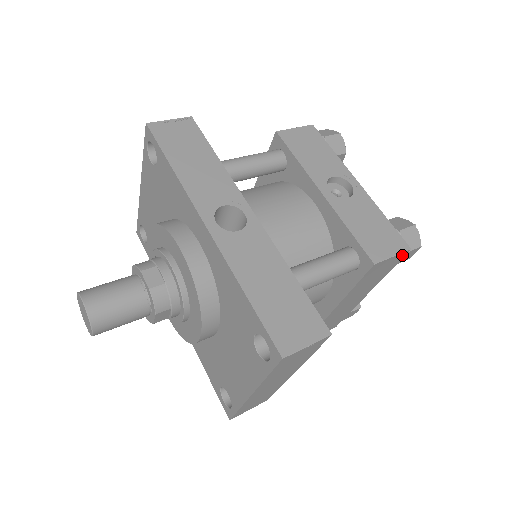
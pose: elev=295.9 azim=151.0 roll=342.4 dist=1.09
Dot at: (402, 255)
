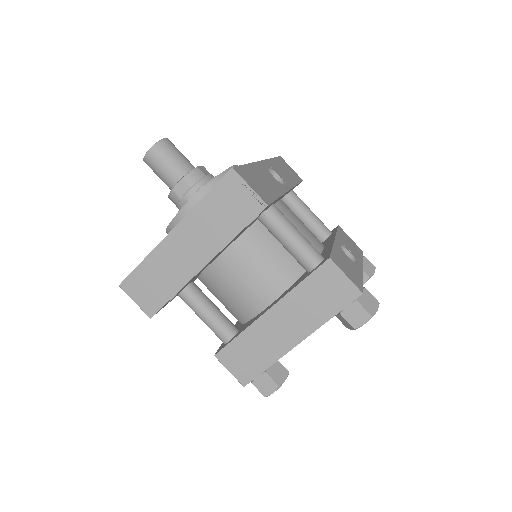
Dot at: (353, 293)
